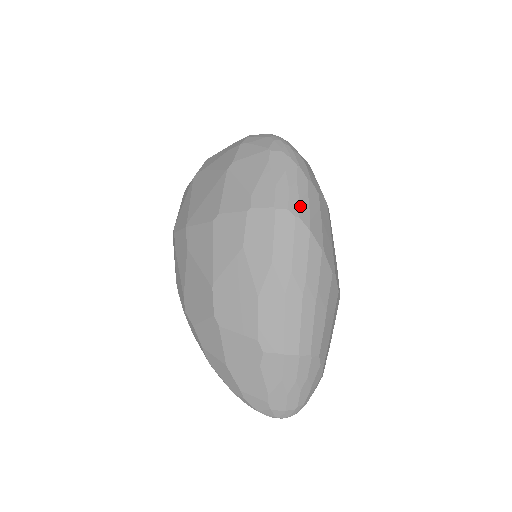
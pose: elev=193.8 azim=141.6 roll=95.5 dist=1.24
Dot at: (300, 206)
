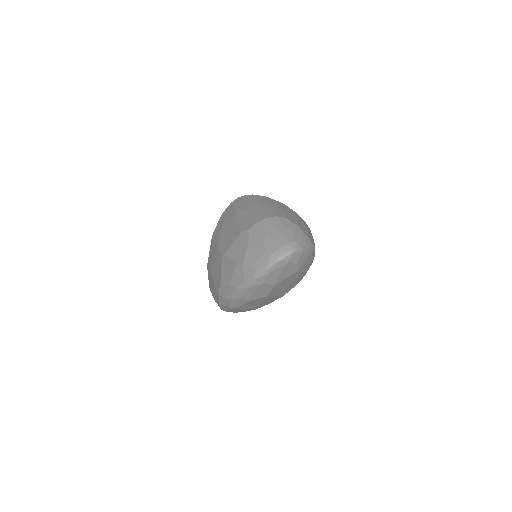
Dot at: occluded
